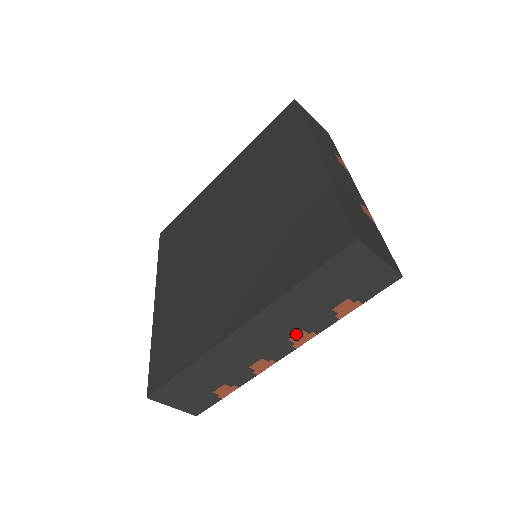
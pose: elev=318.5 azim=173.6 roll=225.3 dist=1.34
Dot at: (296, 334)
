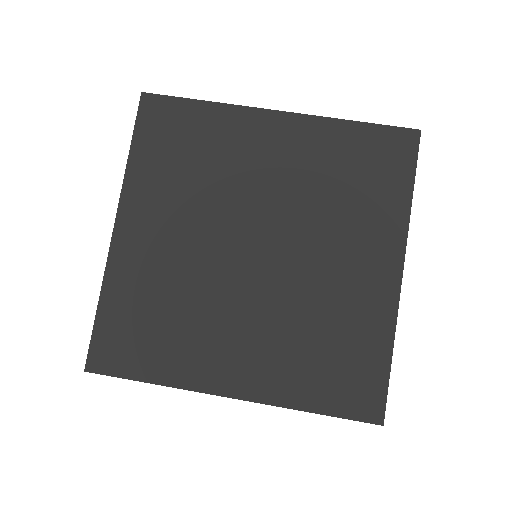
Dot at: occluded
